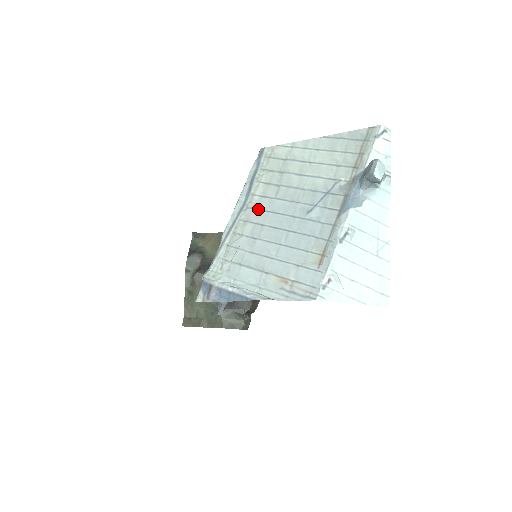
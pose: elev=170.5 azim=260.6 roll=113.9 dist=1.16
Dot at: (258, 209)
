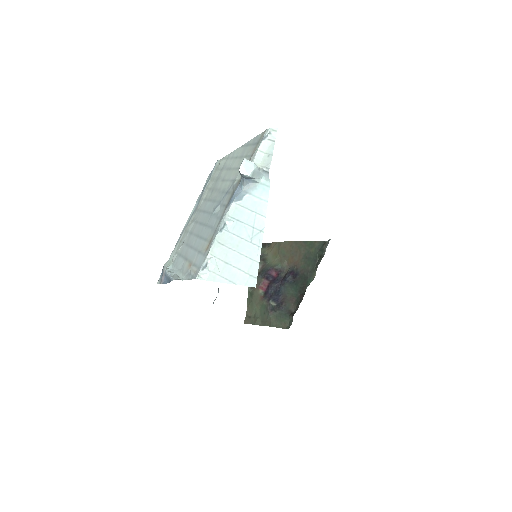
Dot at: (199, 211)
